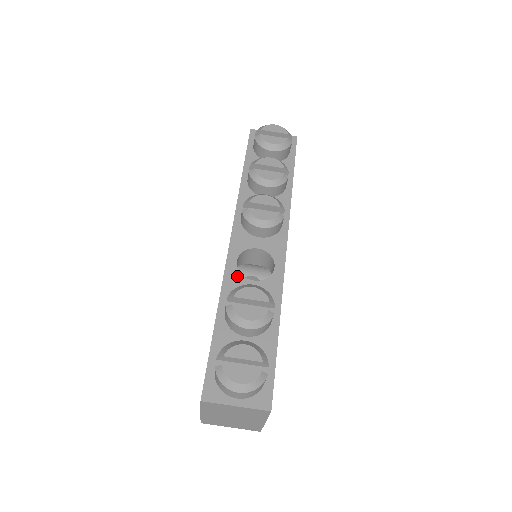
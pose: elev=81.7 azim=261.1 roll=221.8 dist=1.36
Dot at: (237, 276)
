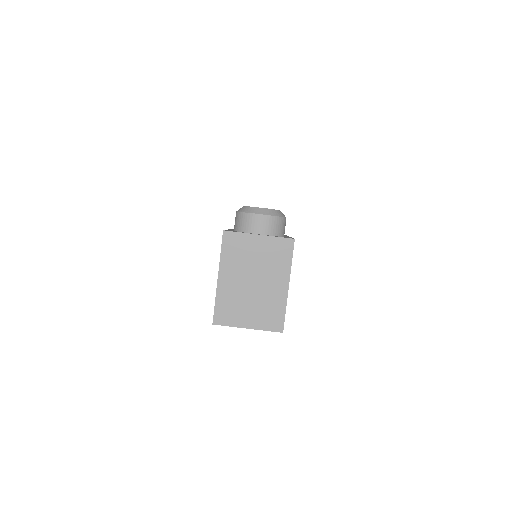
Dot at: occluded
